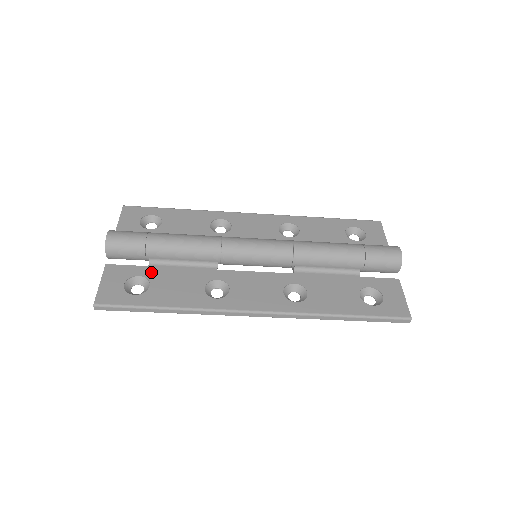
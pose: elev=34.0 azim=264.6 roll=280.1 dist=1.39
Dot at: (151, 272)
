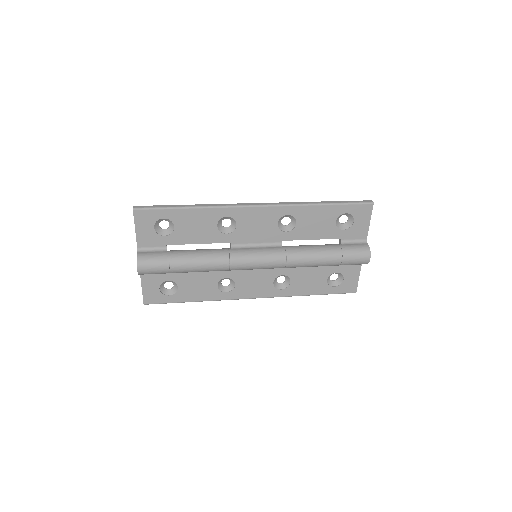
Dot at: (176, 277)
